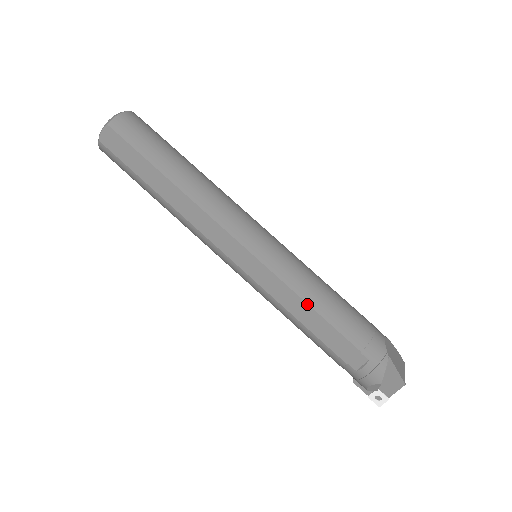
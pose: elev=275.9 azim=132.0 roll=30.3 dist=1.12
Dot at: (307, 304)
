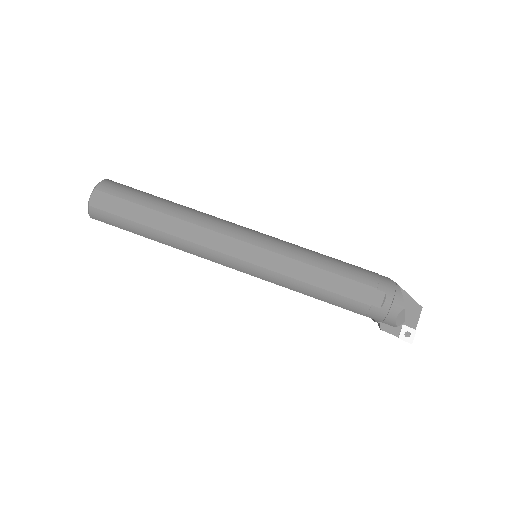
Dot at: (317, 268)
